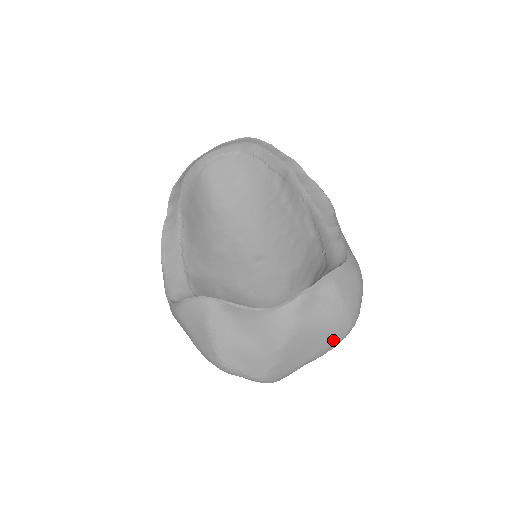
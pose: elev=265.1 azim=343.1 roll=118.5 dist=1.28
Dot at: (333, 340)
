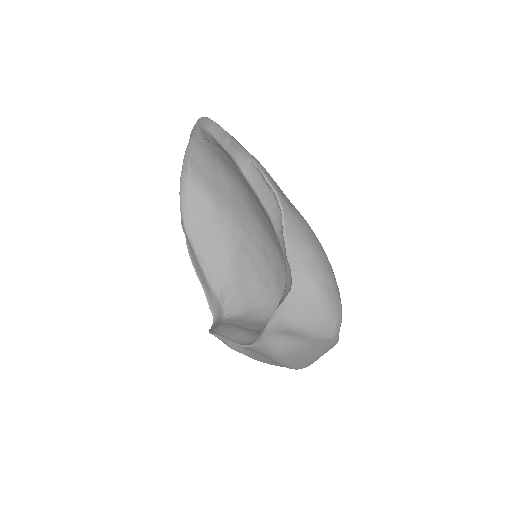
Dot at: (325, 346)
